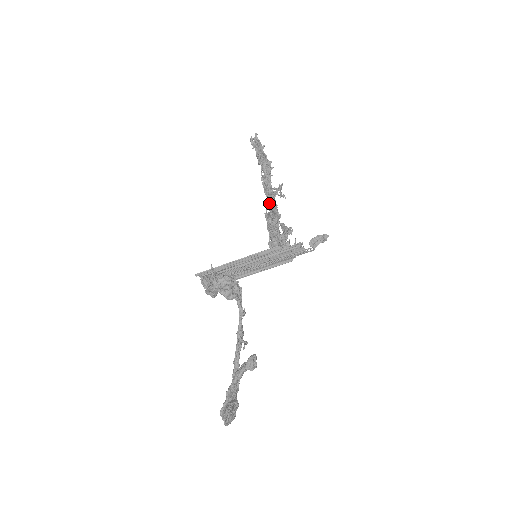
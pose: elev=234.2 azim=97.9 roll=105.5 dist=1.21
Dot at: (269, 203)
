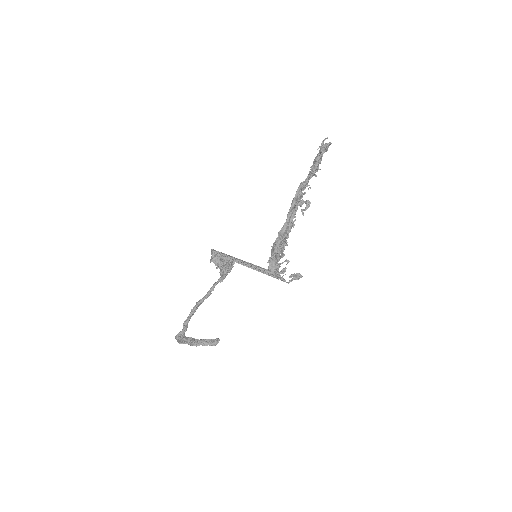
Dot at: (291, 208)
